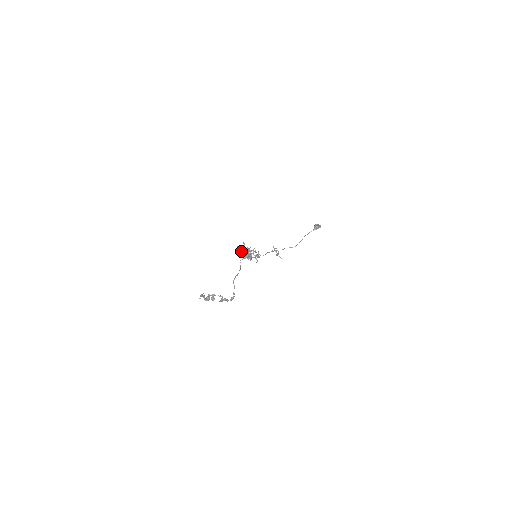
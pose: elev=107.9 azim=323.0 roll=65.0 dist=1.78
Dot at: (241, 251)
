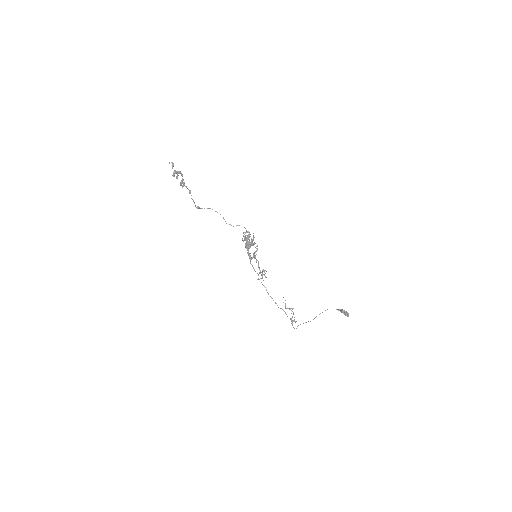
Dot at: occluded
